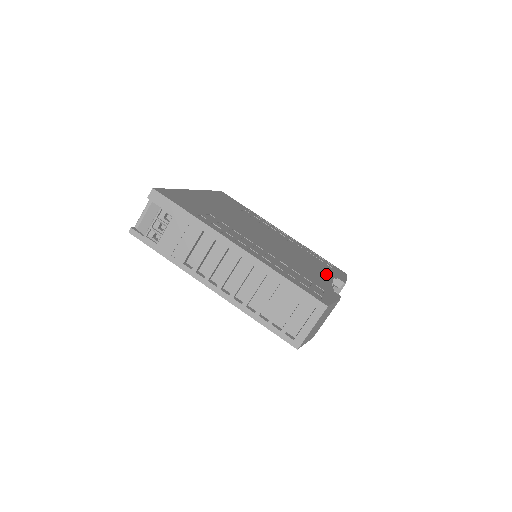
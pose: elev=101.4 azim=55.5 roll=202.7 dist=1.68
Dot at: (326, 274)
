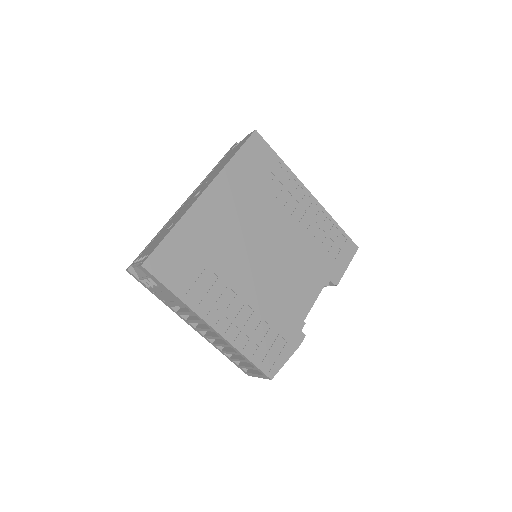
Dot at: (316, 286)
